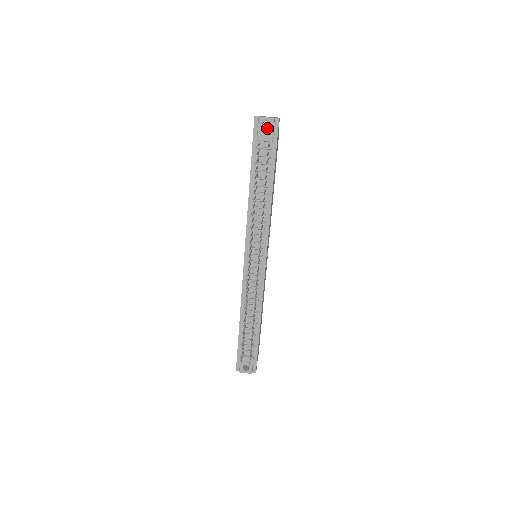
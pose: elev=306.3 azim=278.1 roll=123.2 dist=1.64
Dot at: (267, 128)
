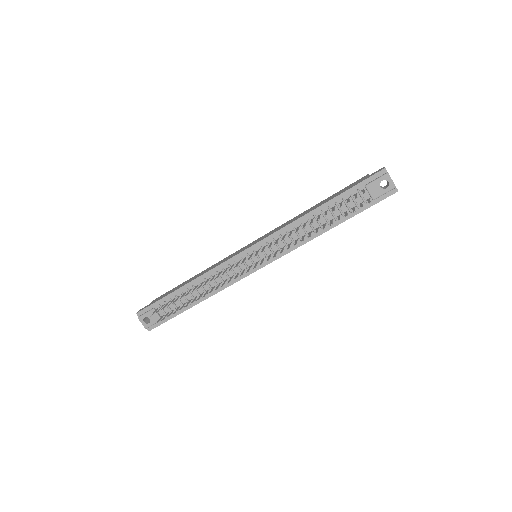
Dot at: occluded
